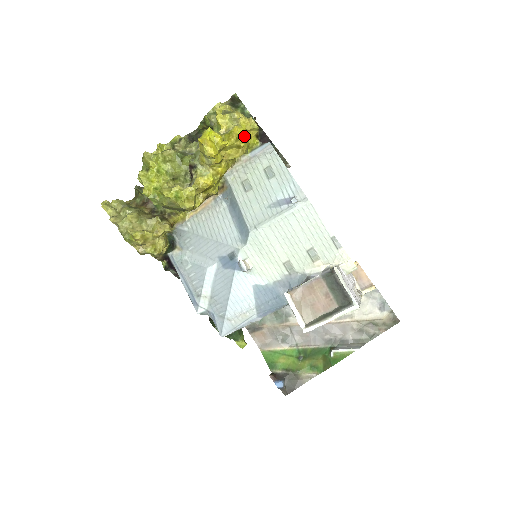
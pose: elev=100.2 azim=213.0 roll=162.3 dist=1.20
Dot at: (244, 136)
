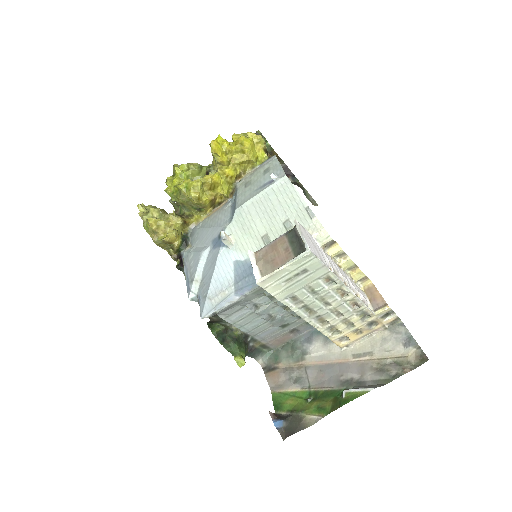
Dot at: (249, 144)
